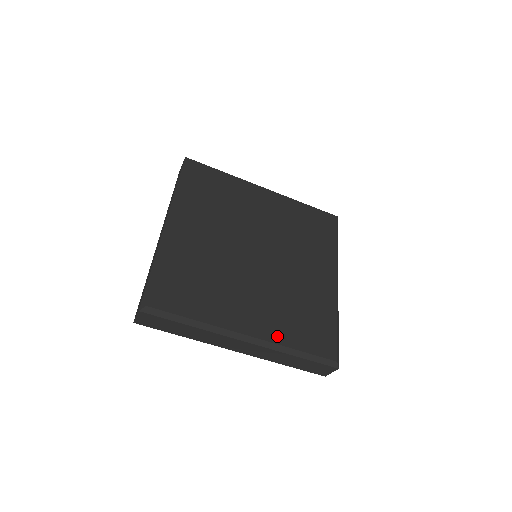
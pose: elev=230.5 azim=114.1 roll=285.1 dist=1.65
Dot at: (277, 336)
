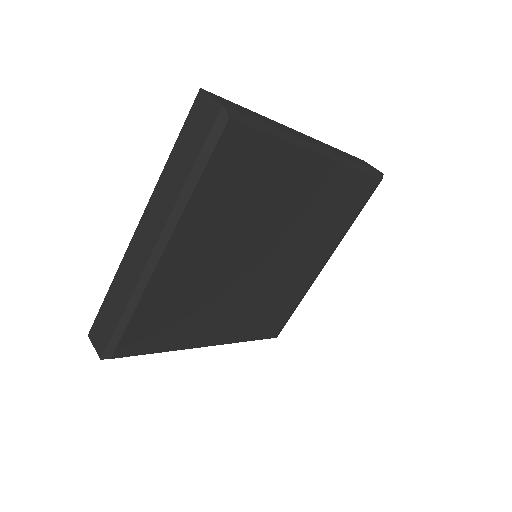
Dot at: (236, 337)
